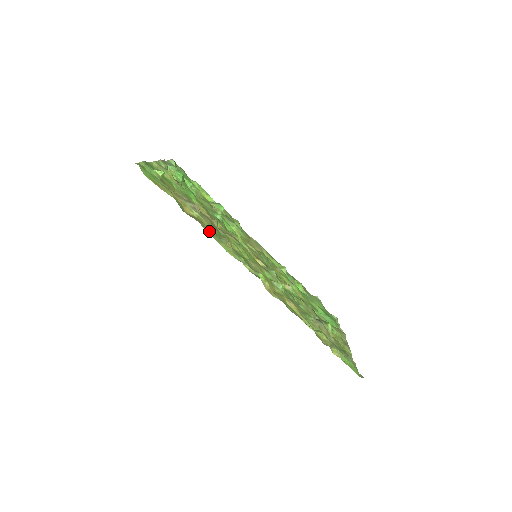
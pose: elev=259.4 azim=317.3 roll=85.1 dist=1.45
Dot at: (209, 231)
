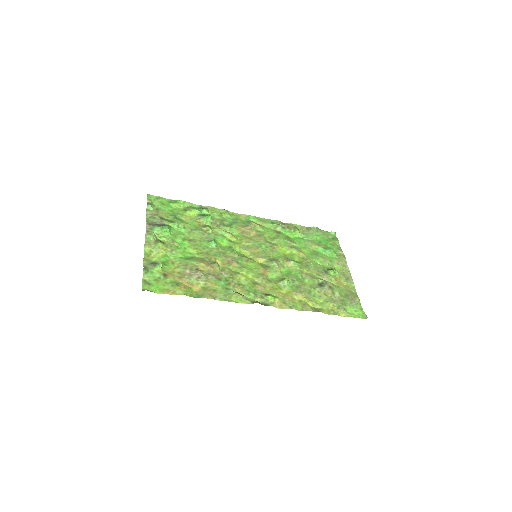
Dot at: (220, 296)
